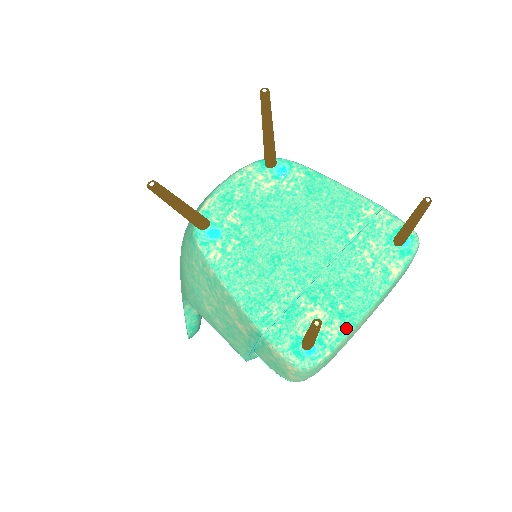
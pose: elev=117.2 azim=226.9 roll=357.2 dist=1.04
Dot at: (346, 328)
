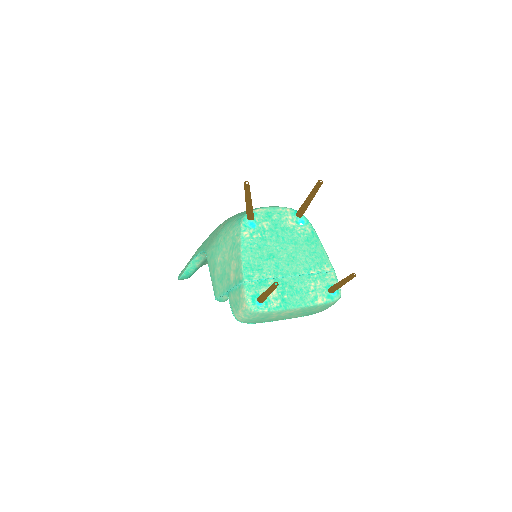
Dot at: (281, 307)
